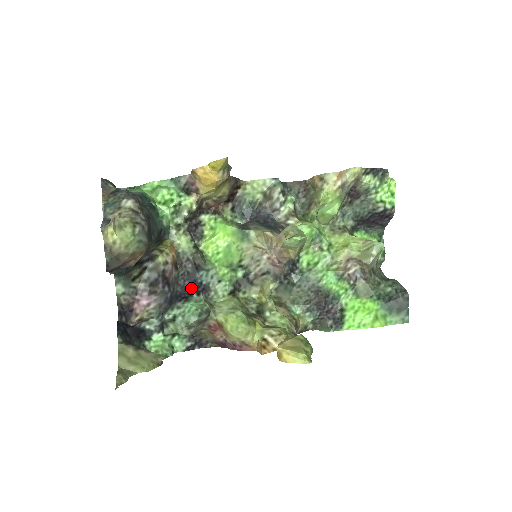
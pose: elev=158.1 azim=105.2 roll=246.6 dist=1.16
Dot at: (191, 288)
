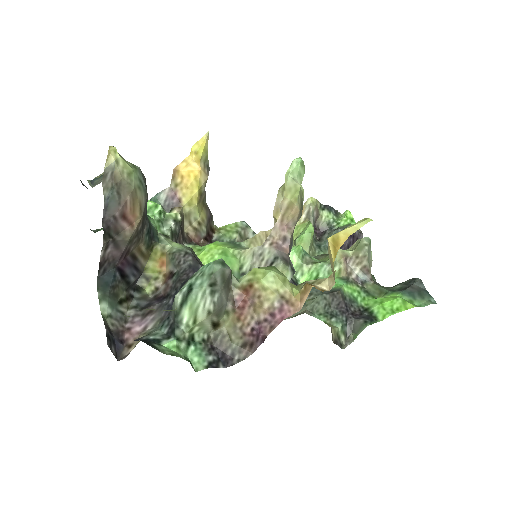
Dot at: occluded
